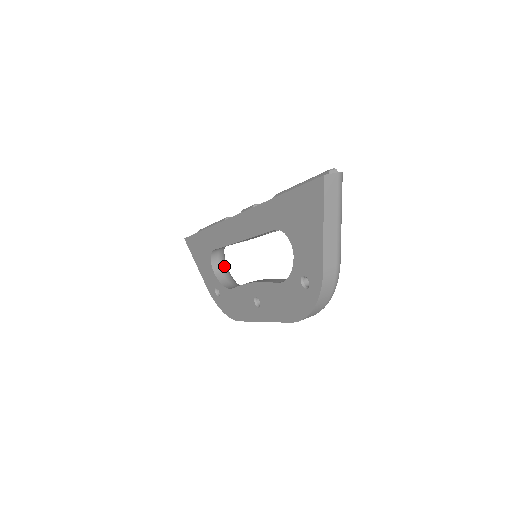
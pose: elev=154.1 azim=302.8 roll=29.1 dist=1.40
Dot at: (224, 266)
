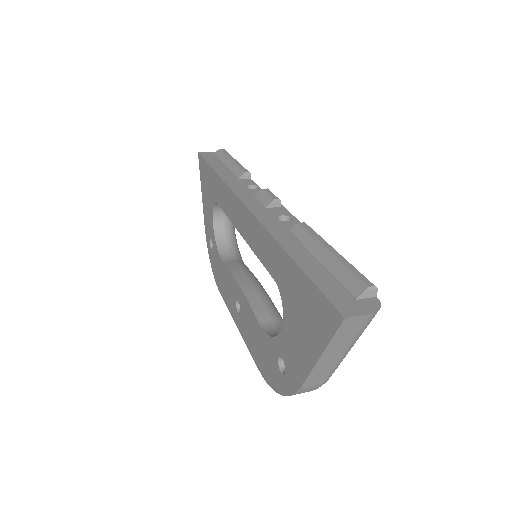
Dot at: occluded
